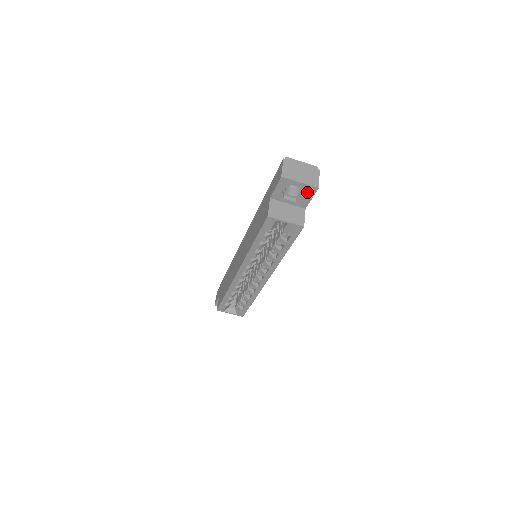
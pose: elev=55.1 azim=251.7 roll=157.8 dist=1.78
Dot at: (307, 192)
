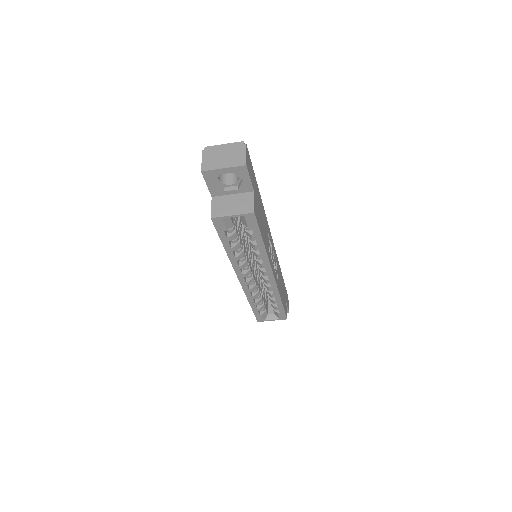
Dot at: (239, 174)
